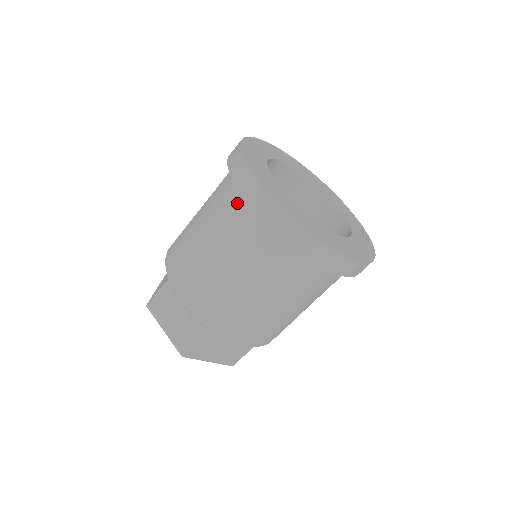
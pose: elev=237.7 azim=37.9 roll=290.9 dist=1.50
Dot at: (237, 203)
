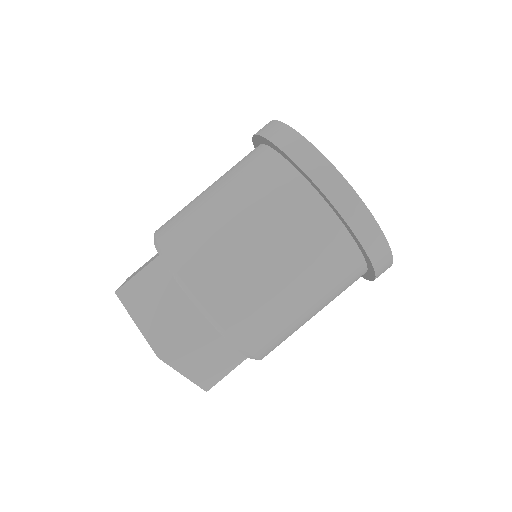
Dot at: (272, 167)
